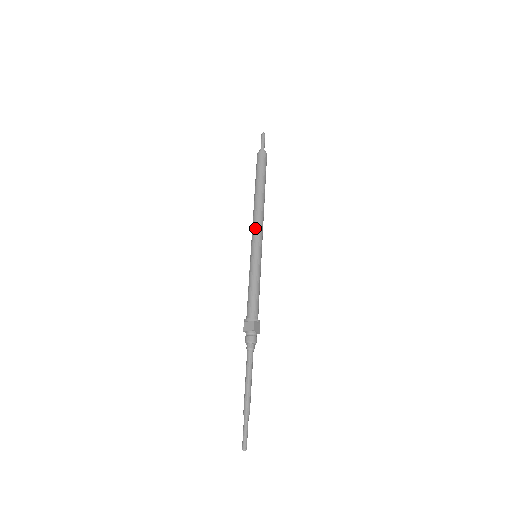
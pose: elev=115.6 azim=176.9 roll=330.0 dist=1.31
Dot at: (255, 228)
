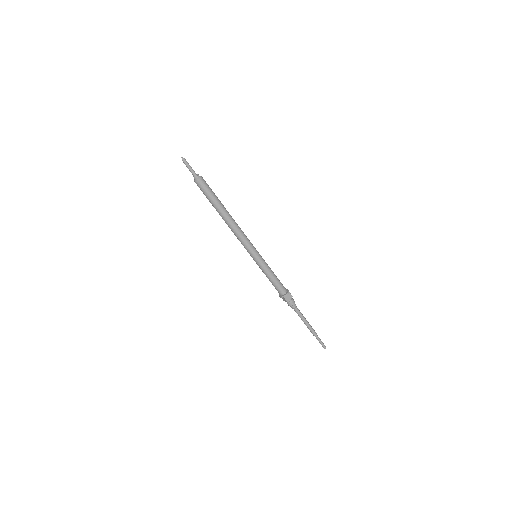
Dot at: occluded
